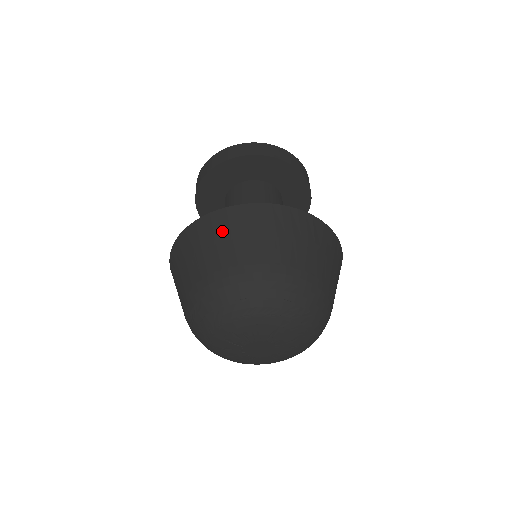
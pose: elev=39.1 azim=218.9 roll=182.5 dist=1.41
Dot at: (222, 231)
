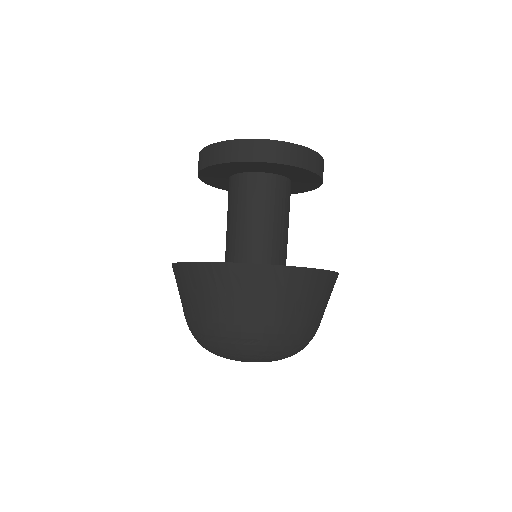
Dot at: (308, 291)
